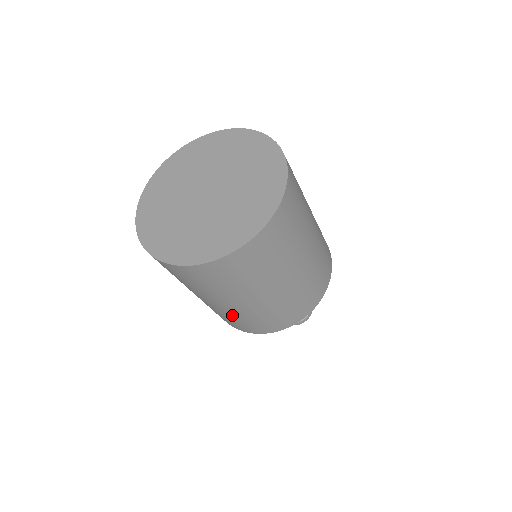
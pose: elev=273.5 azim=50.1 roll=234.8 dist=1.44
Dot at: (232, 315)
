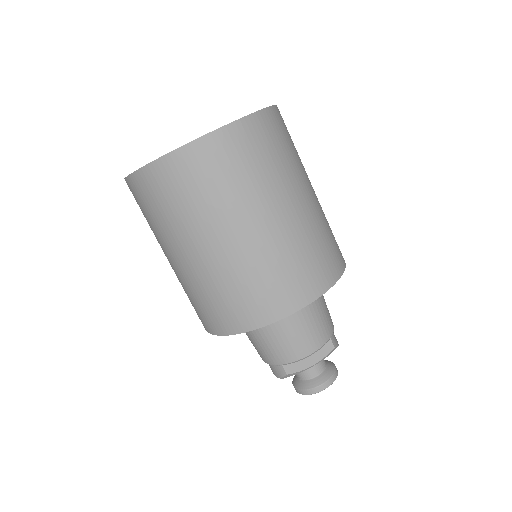
Dot at: (202, 284)
